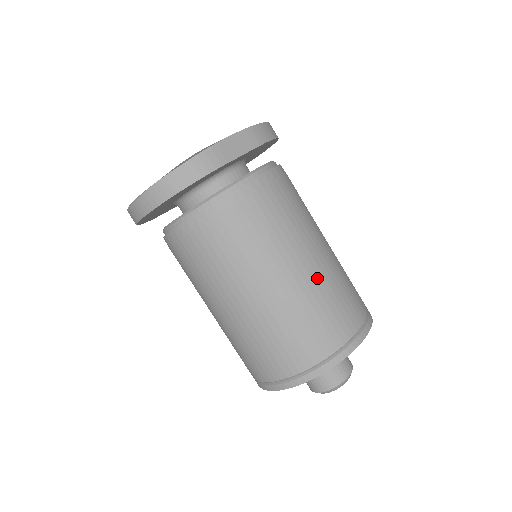
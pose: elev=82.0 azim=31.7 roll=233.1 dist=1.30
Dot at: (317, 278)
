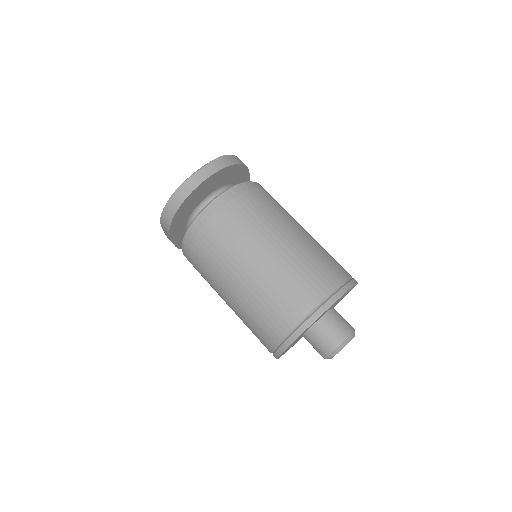
Dot at: occluded
